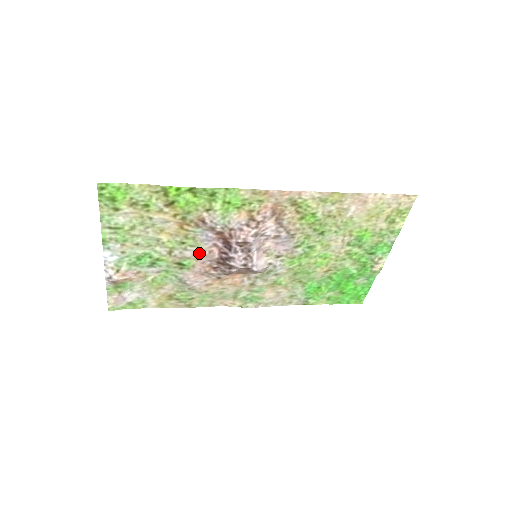
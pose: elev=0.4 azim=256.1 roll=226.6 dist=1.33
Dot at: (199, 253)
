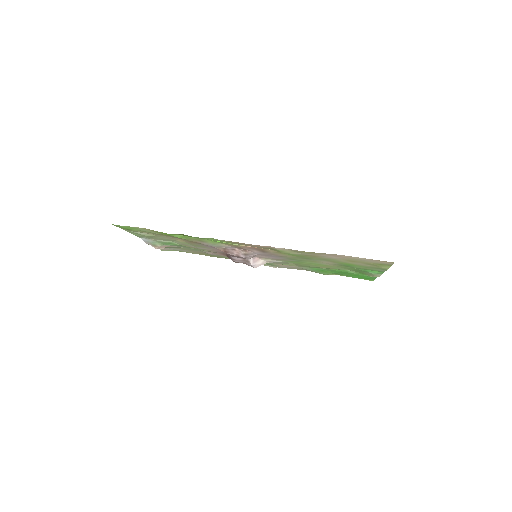
Dot at: (209, 249)
